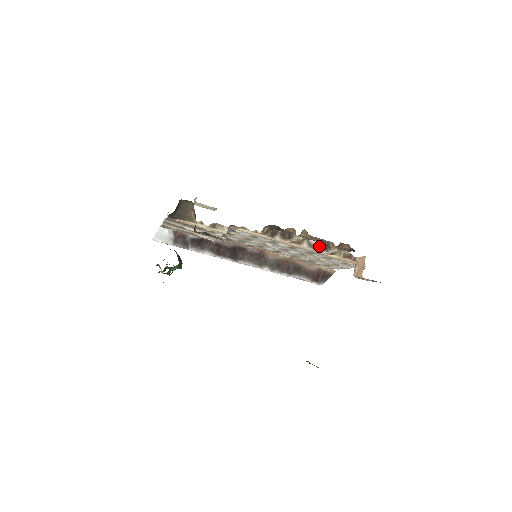
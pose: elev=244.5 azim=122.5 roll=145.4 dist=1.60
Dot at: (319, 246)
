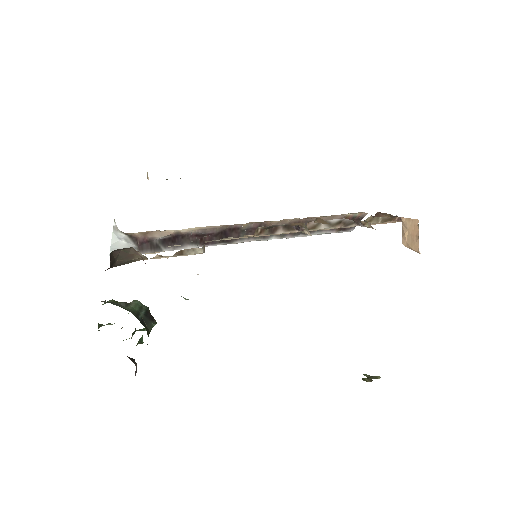
Dot at: (344, 222)
